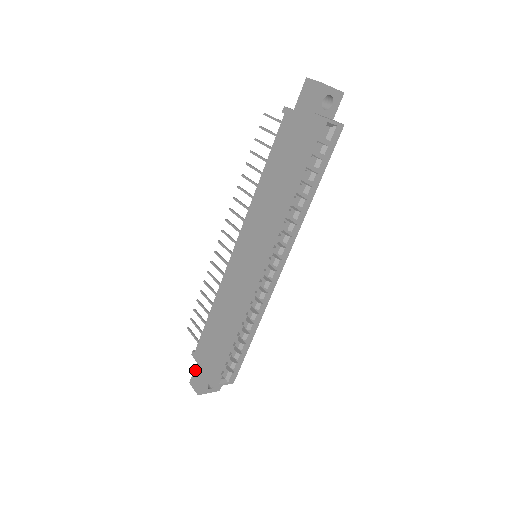
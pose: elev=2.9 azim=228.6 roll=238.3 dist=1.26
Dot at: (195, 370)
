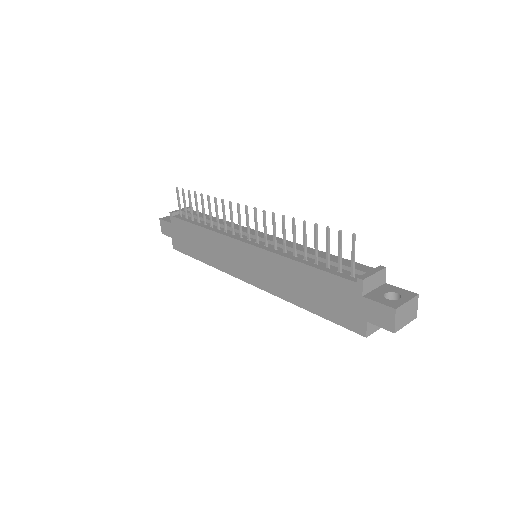
Dot at: (167, 223)
